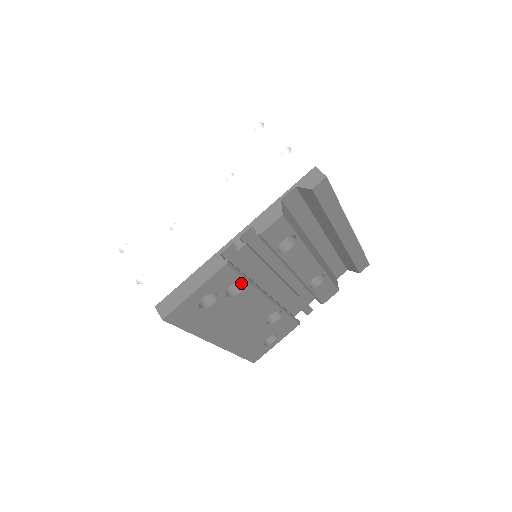
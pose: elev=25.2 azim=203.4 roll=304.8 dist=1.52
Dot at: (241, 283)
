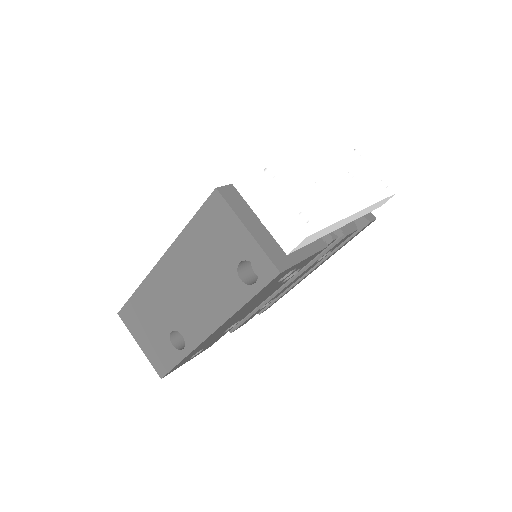
Dot at: occluded
